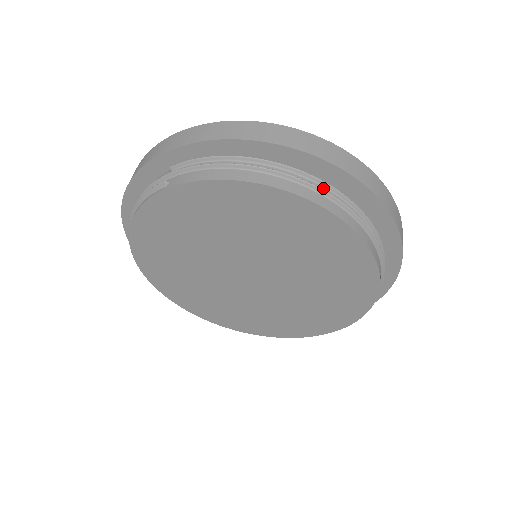
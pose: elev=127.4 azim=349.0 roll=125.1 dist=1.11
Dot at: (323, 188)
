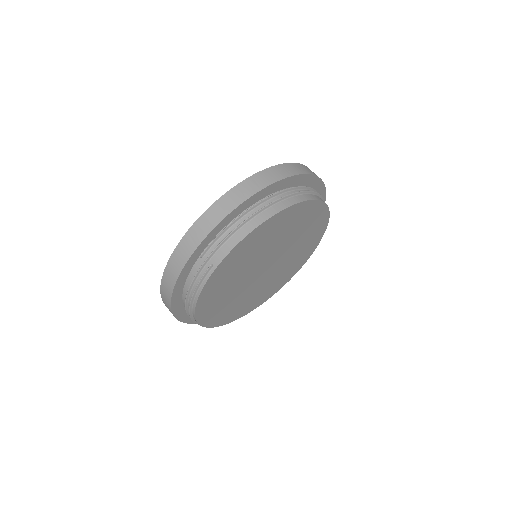
Dot at: (285, 194)
